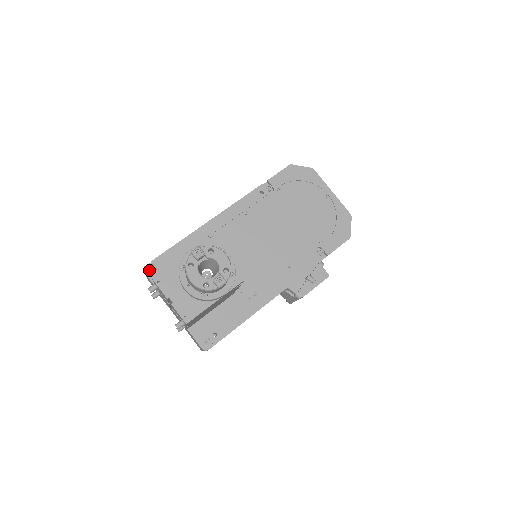
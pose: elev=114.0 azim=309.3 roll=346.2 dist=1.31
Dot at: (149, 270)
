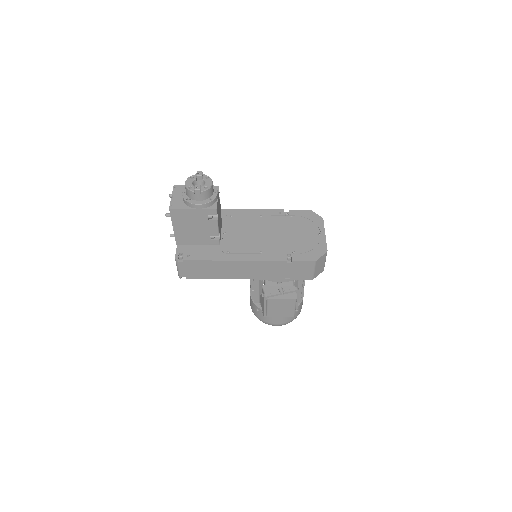
Dot at: occluded
